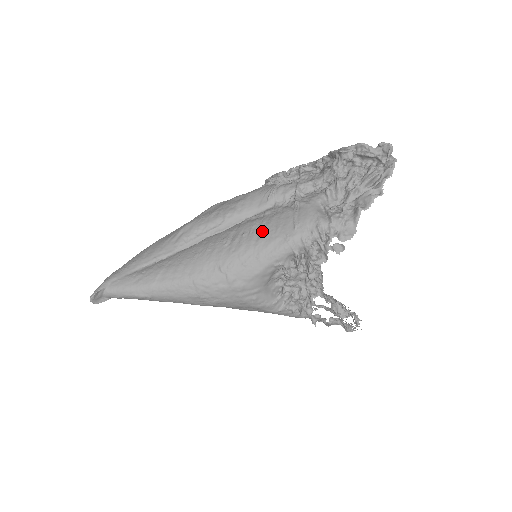
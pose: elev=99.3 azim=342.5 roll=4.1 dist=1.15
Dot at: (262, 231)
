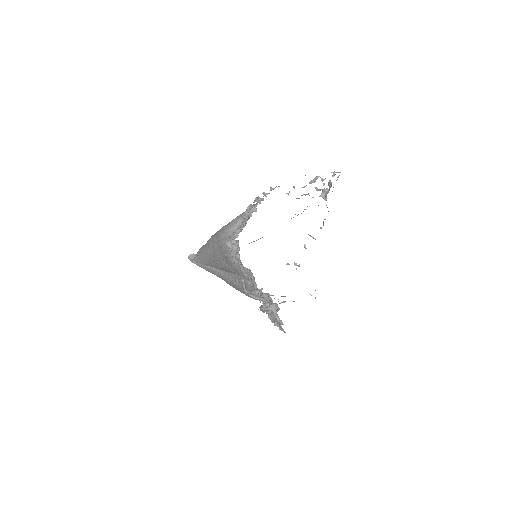
Dot at: occluded
